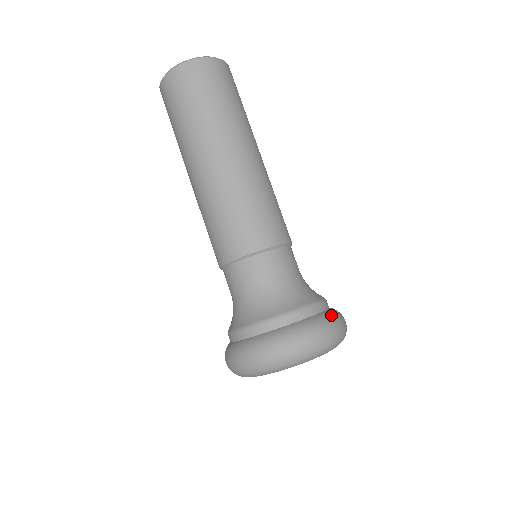
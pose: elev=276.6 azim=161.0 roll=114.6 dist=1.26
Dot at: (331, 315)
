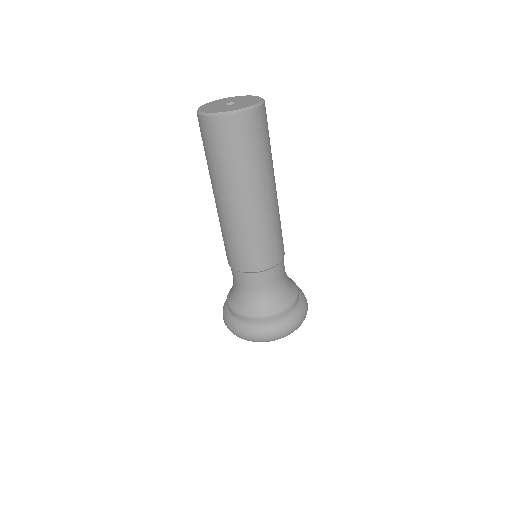
Dot at: (295, 316)
